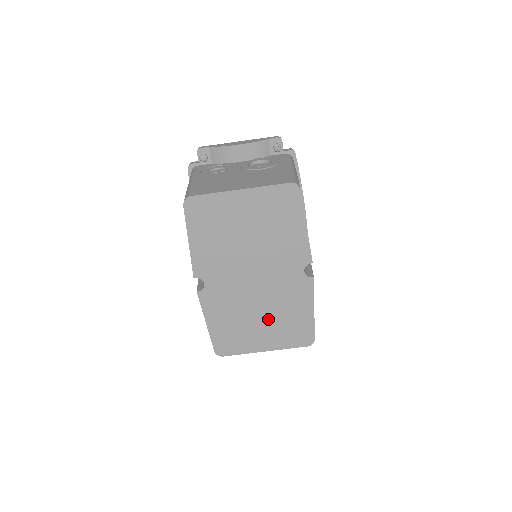
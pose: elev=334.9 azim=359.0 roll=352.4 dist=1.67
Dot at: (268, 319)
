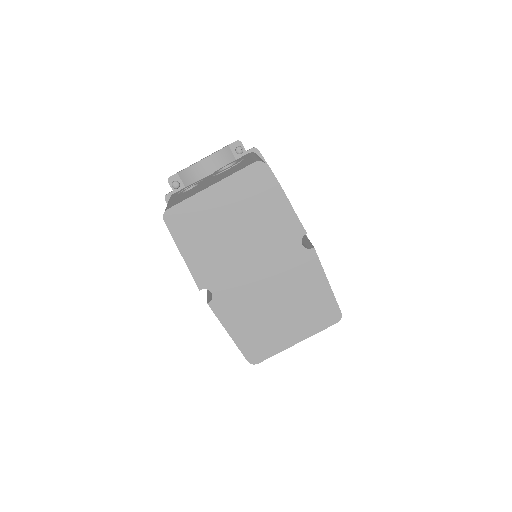
Dot at: (287, 307)
